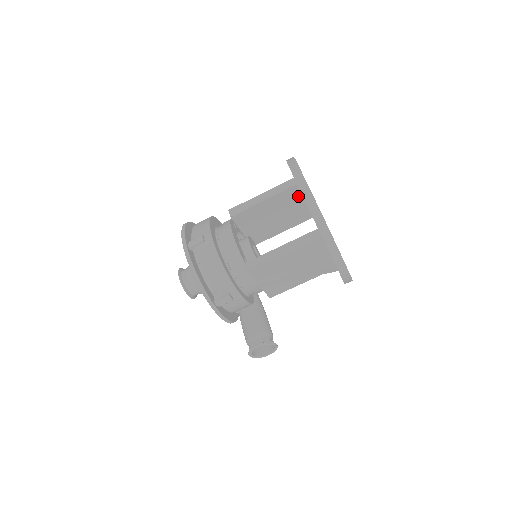
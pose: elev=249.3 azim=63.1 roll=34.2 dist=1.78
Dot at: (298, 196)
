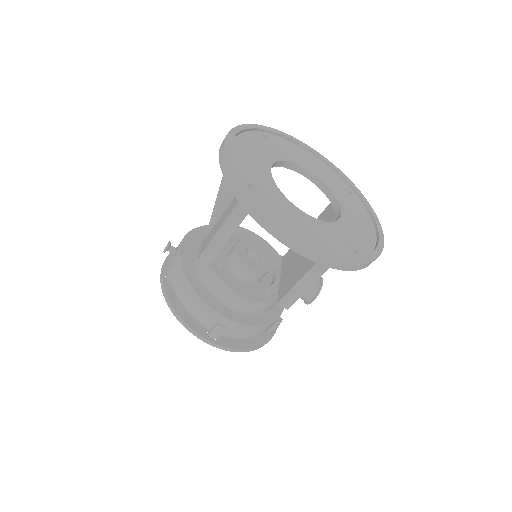
Dot at: occluded
